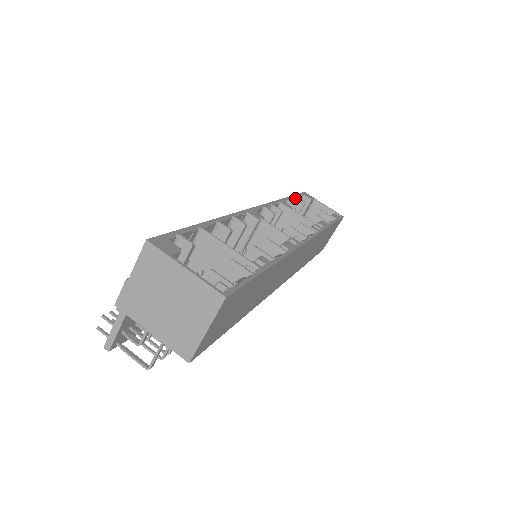
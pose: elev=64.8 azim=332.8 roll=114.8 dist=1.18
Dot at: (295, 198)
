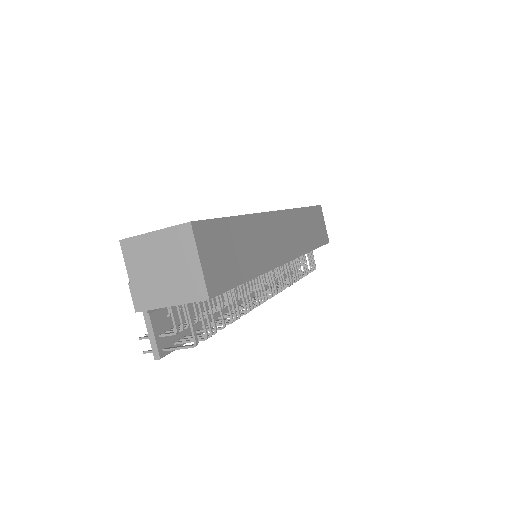
Dot at: occluded
